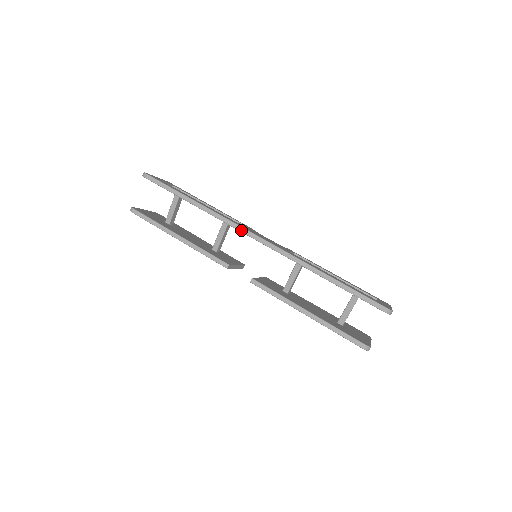
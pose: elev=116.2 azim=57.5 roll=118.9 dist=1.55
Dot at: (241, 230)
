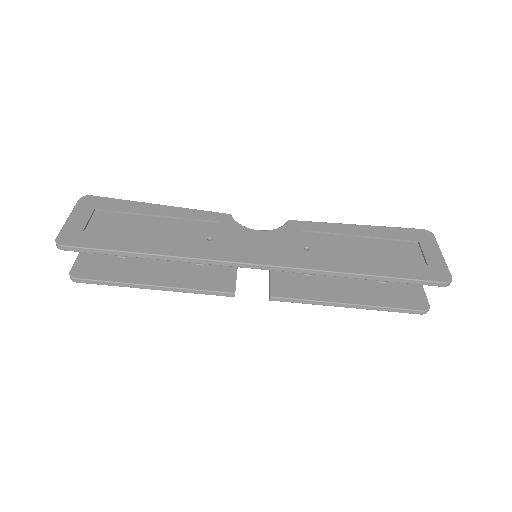
Dot at: (233, 266)
